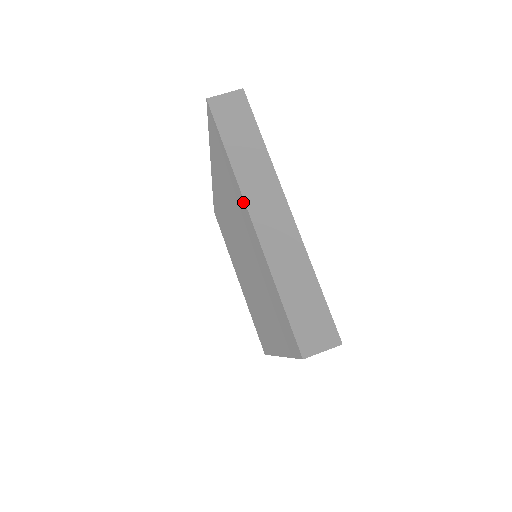
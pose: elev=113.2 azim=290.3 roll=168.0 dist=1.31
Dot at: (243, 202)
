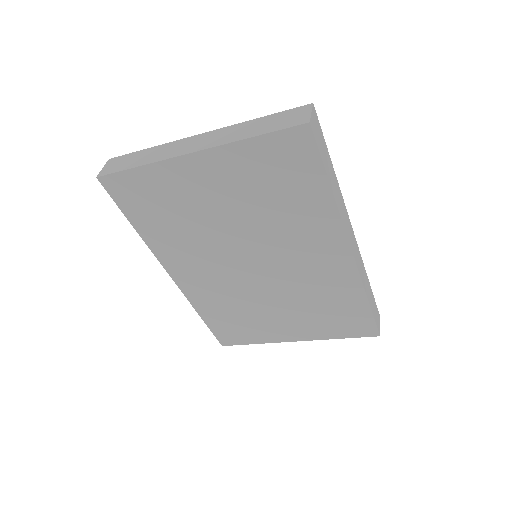
Dot at: (177, 163)
